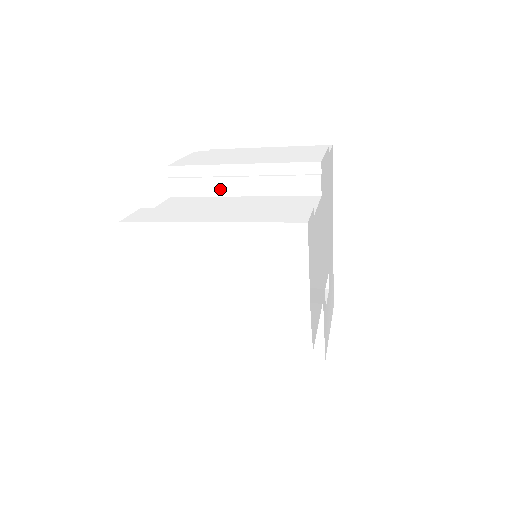
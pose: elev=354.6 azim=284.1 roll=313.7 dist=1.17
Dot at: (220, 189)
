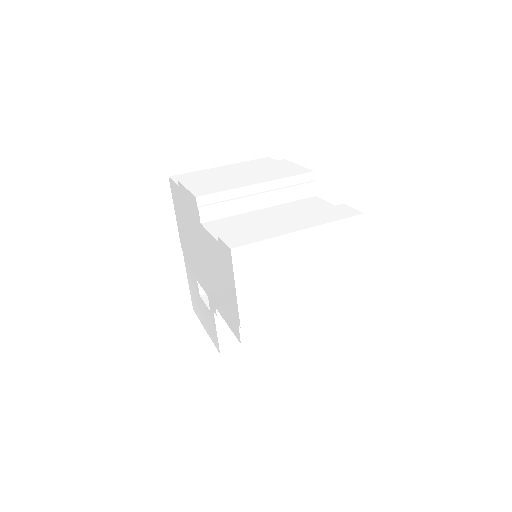
Dot at: (244, 207)
